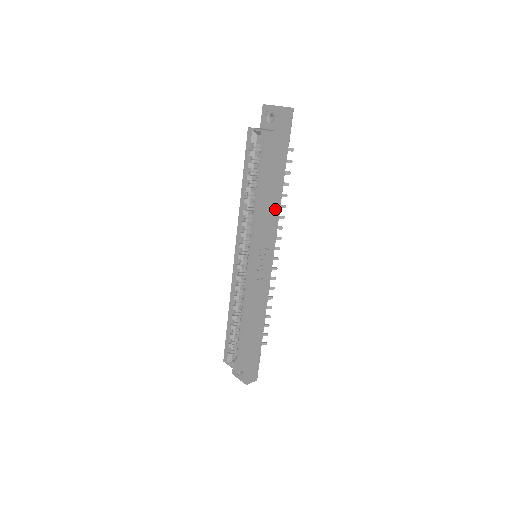
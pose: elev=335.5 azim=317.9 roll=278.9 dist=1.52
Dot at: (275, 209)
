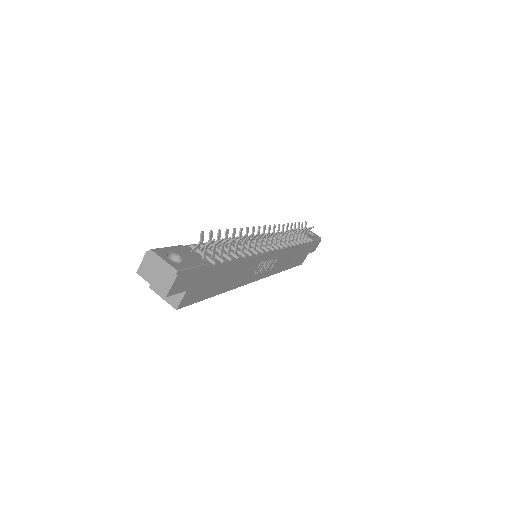
Dot at: (244, 265)
